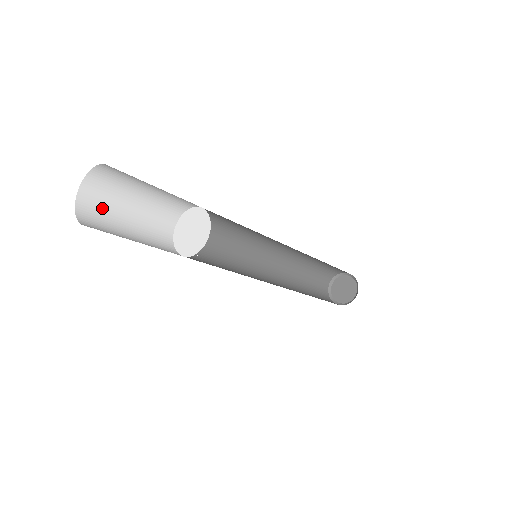
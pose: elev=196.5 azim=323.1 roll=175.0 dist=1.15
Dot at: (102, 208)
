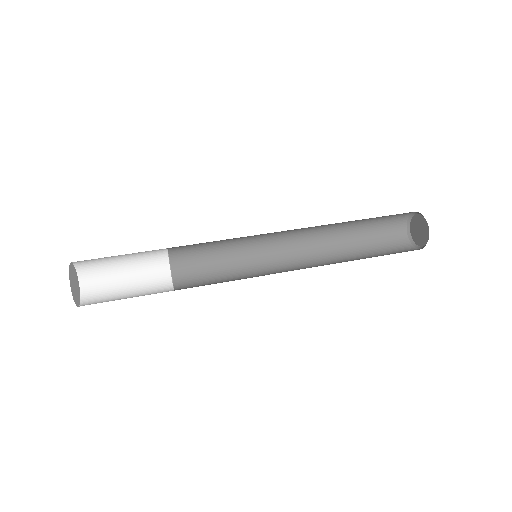
Dot at: (97, 263)
